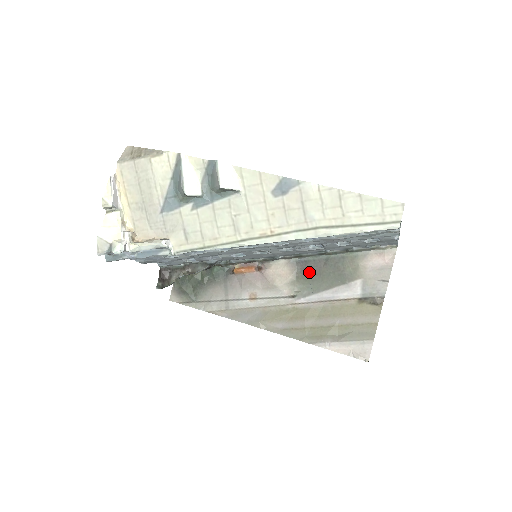
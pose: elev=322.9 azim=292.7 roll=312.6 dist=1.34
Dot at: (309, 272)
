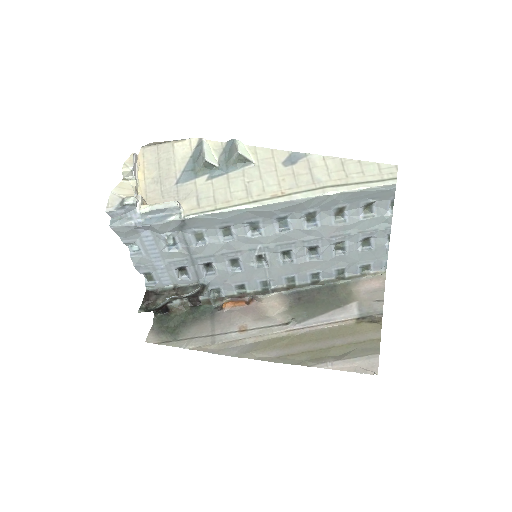
Dot at: (302, 301)
